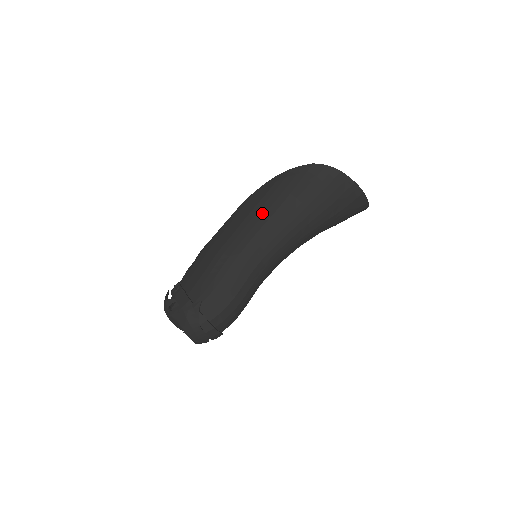
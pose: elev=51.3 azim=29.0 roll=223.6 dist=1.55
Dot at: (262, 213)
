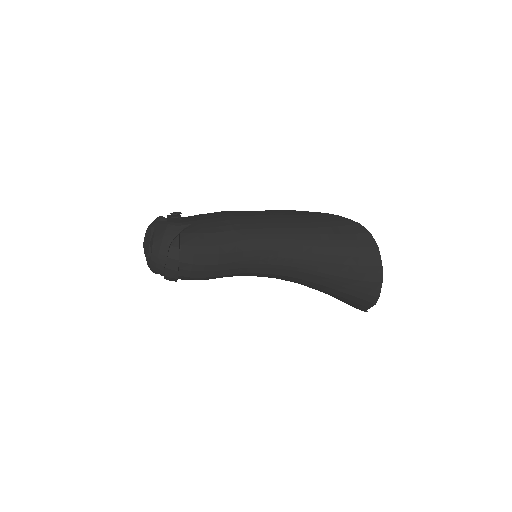
Dot at: (292, 221)
